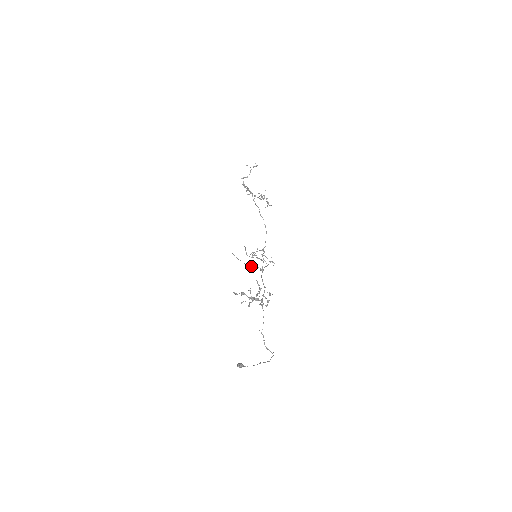
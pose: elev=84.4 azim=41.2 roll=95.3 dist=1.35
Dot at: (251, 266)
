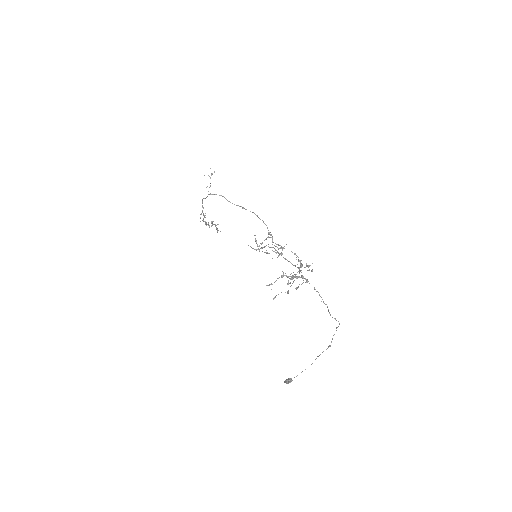
Dot at: occluded
